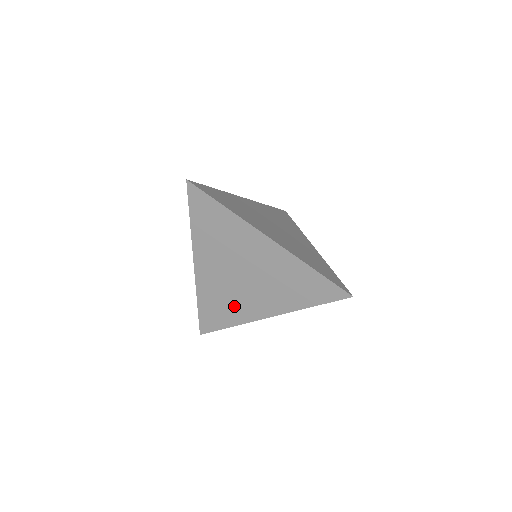
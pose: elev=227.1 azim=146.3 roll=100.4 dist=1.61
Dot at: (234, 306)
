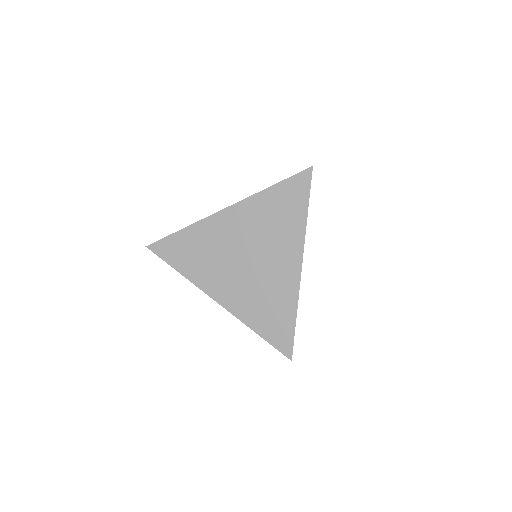
Dot at: (274, 294)
